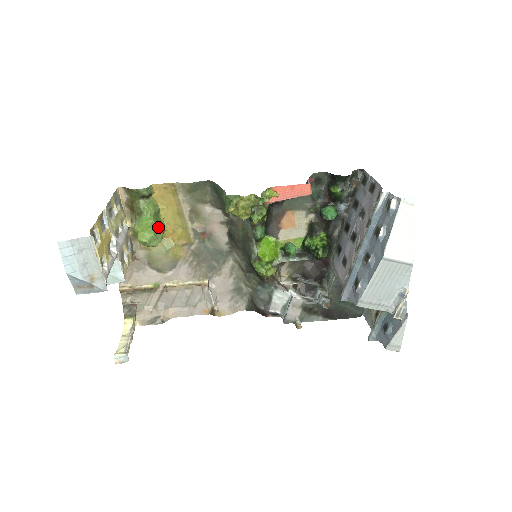
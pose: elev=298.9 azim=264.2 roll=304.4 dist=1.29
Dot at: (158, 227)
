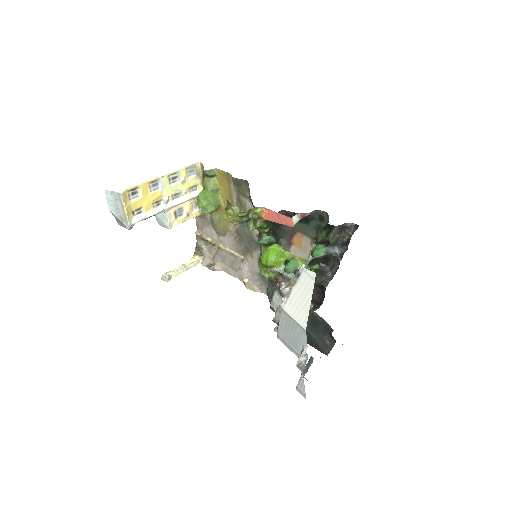
Dot at: (210, 201)
